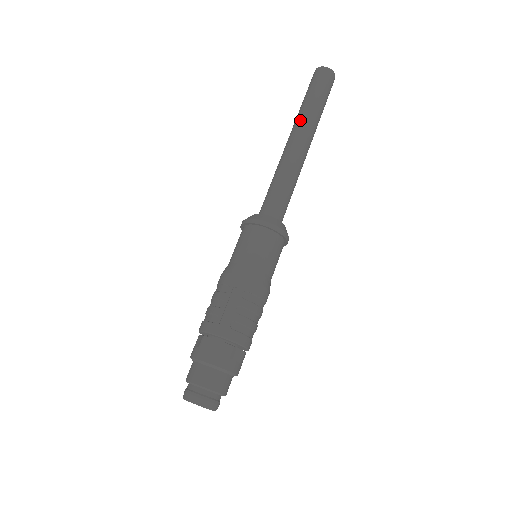
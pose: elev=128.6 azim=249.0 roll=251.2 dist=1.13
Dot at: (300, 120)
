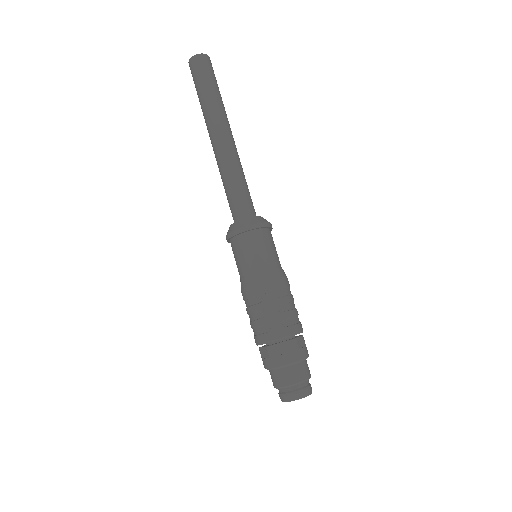
Dot at: (211, 117)
